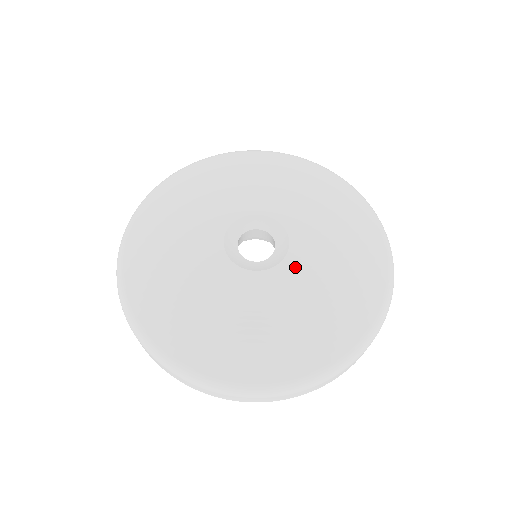
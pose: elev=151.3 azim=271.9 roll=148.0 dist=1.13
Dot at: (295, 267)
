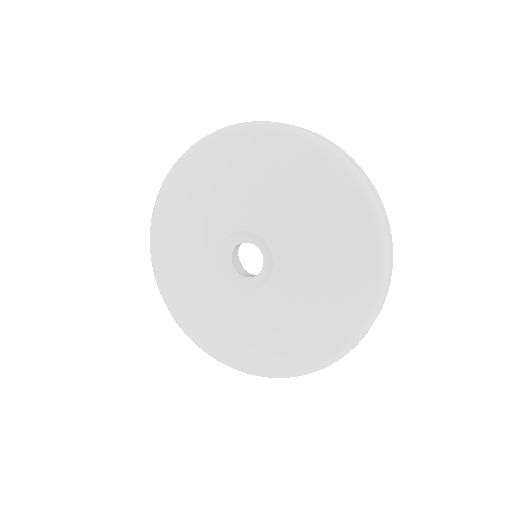
Dot at: (266, 300)
